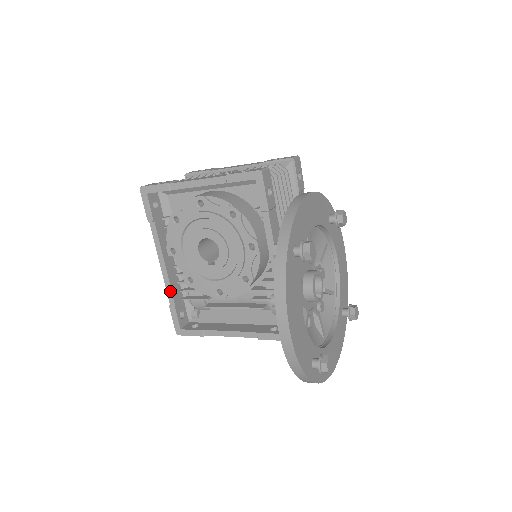
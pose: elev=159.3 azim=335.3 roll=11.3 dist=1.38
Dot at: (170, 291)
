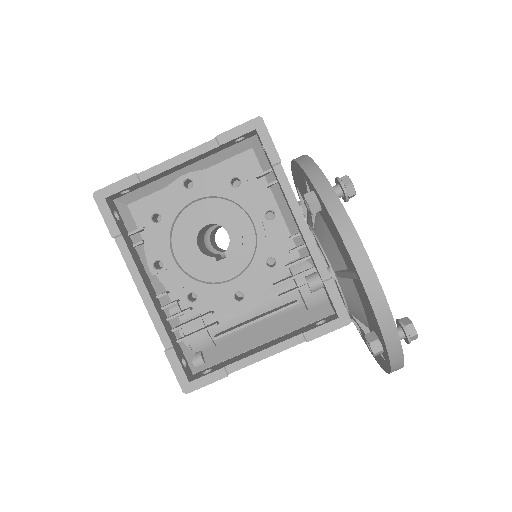
Dot at: (162, 329)
